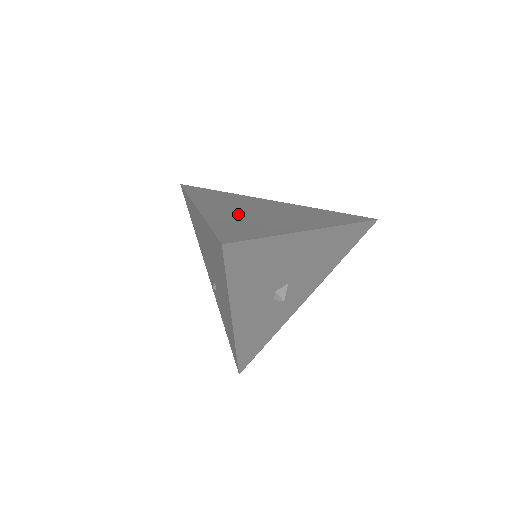
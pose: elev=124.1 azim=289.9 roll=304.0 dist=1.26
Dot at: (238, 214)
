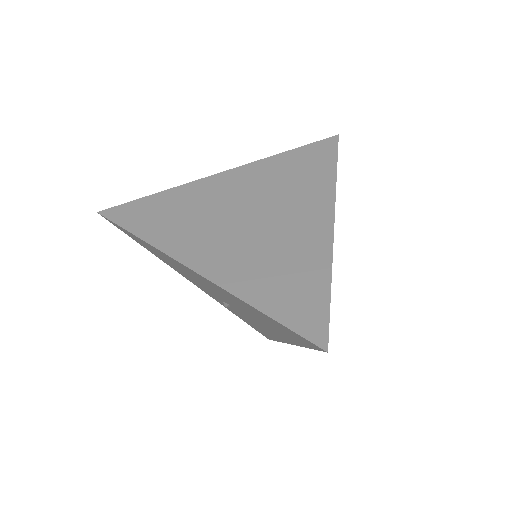
Dot at: (246, 251)
